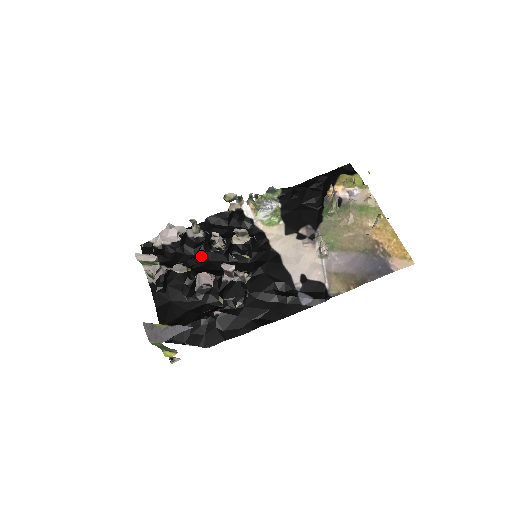
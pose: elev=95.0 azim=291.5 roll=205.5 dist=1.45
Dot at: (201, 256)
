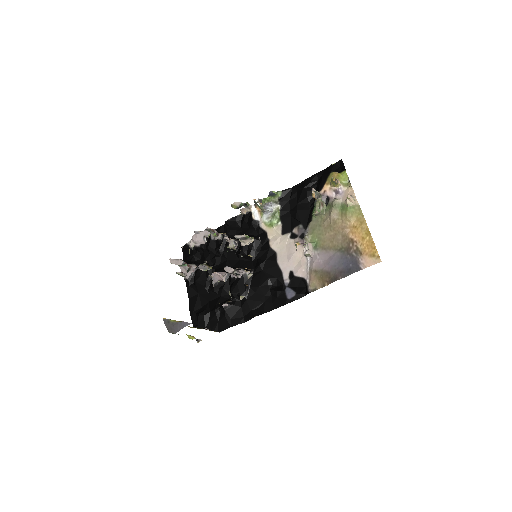
Dot at: (221, 255)
